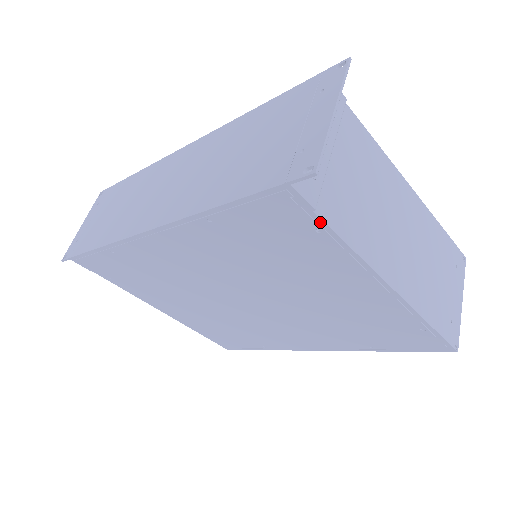
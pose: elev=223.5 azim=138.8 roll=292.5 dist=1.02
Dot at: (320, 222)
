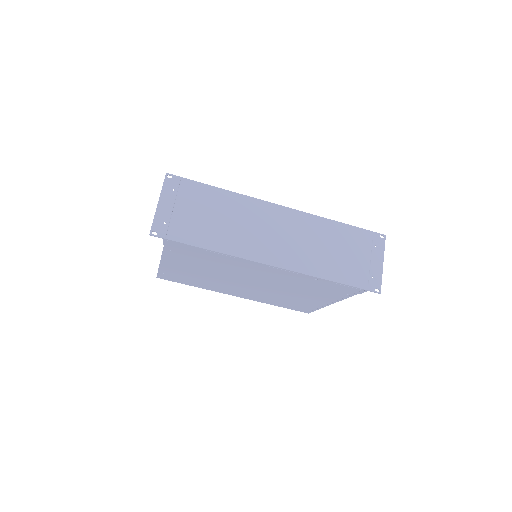
Dot at: occluded
